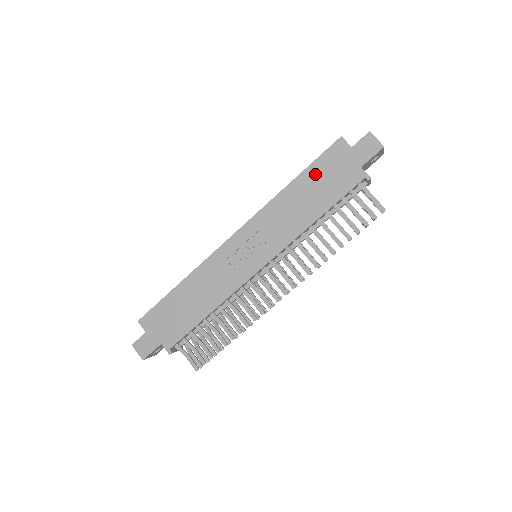
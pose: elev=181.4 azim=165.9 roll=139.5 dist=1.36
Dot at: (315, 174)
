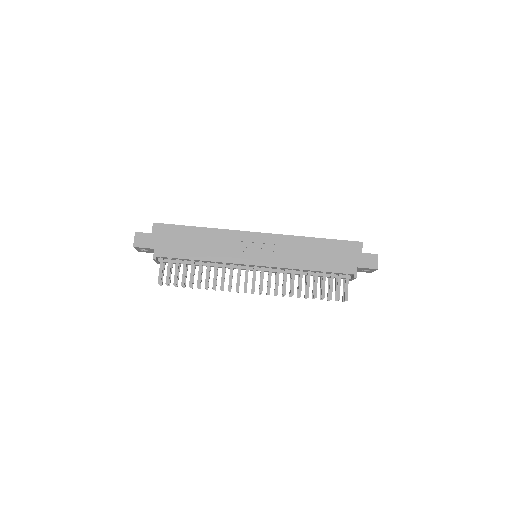
Dot at: (331, 247)
